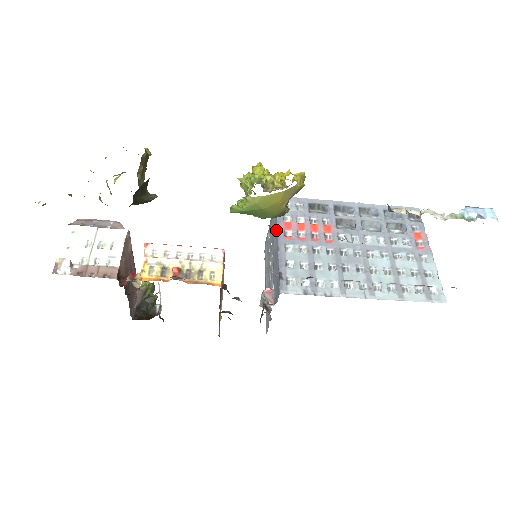
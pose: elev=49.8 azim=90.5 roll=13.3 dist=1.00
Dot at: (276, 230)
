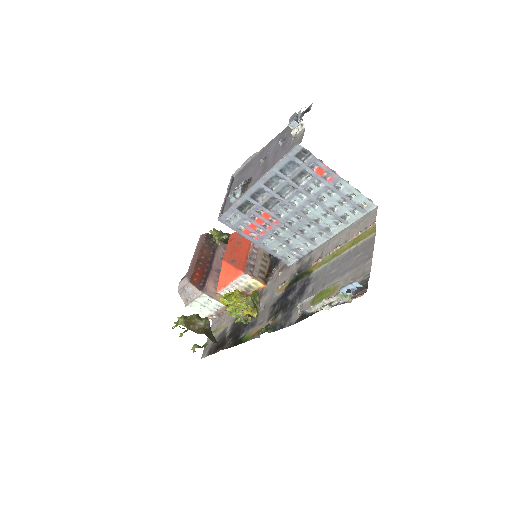
Dot at: (244, 234)
